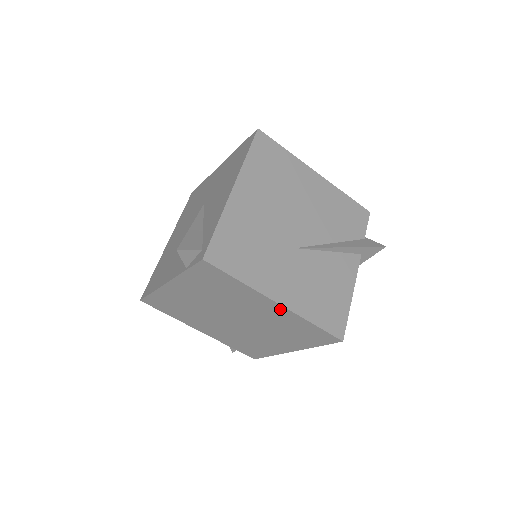
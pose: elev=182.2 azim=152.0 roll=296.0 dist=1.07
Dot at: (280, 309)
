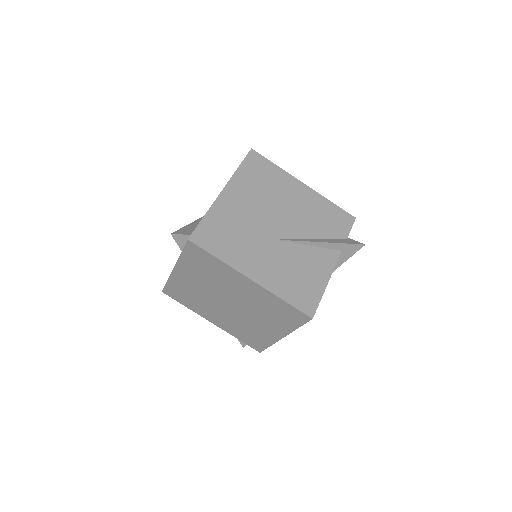
Dot at: (255, 286)
